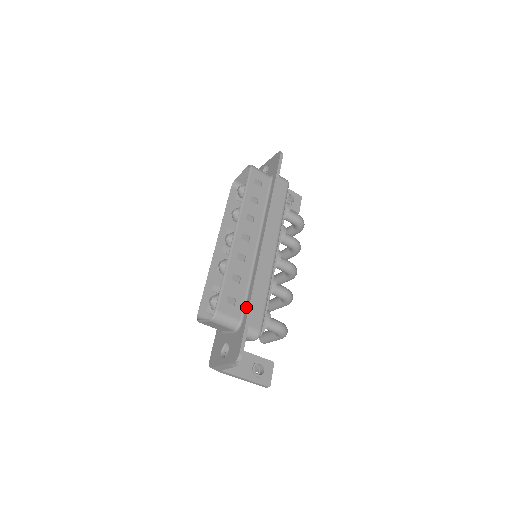
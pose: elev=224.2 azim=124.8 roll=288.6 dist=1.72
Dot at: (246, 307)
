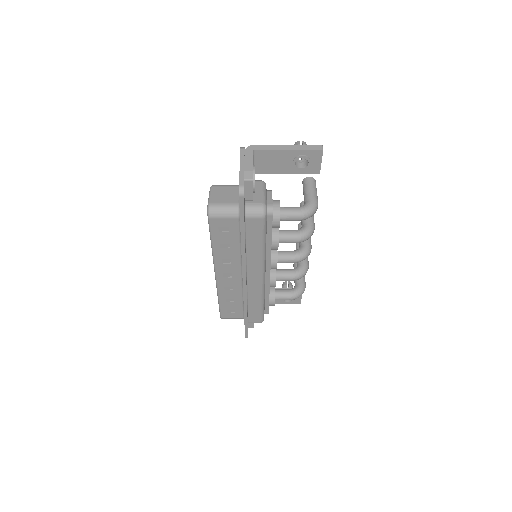
Dot at: occluded
